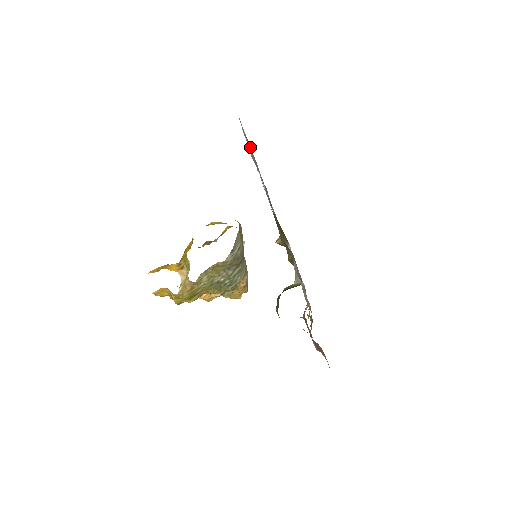
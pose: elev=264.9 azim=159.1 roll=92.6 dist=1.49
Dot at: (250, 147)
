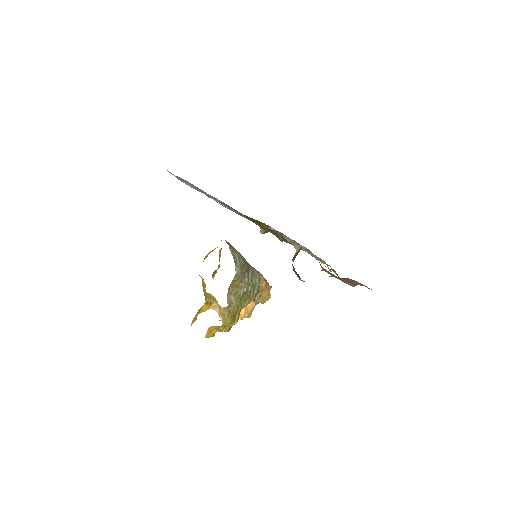
Dot at: (190, 183)
